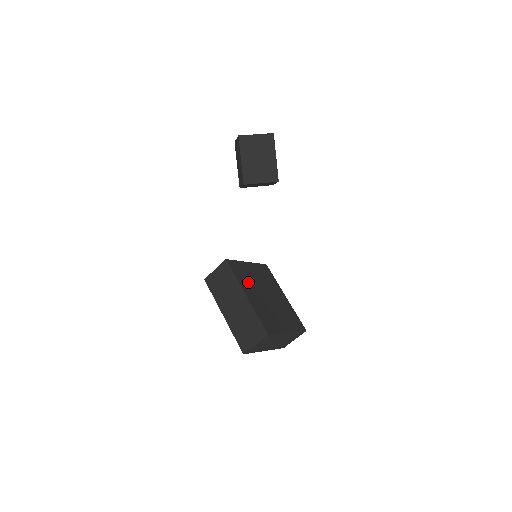
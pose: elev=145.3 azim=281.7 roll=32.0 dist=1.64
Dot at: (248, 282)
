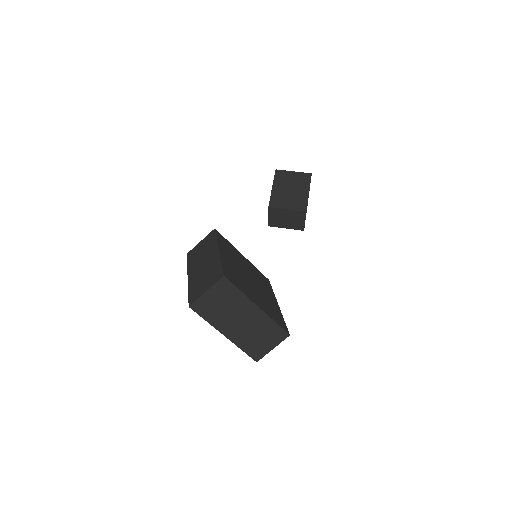
Dot at: (231, 254)
